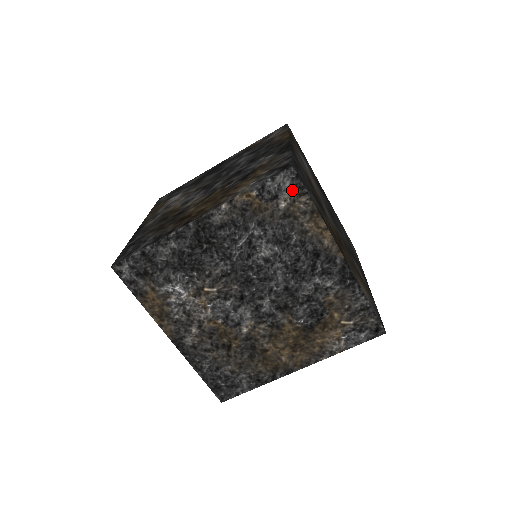
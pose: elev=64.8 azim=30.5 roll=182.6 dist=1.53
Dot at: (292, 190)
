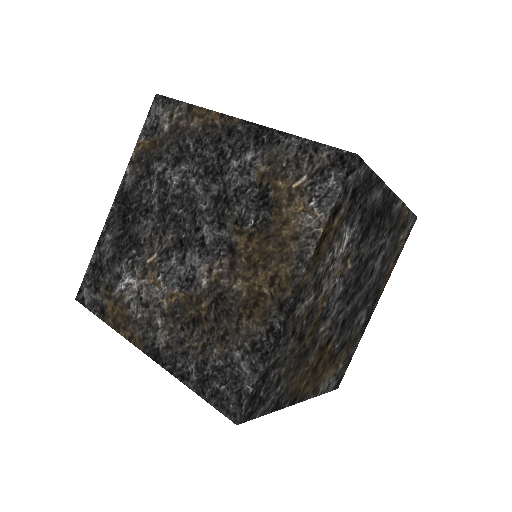
Dot at: (407, 232)
